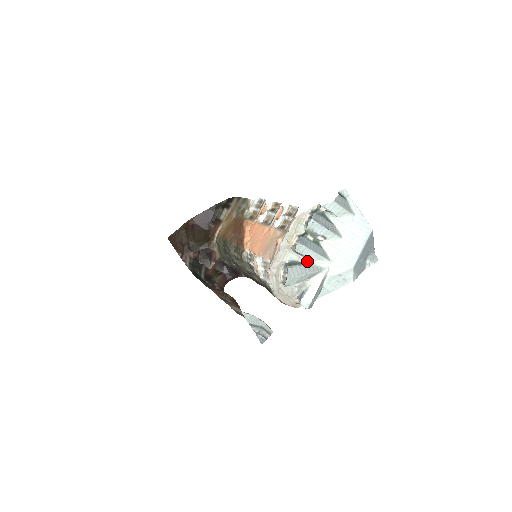
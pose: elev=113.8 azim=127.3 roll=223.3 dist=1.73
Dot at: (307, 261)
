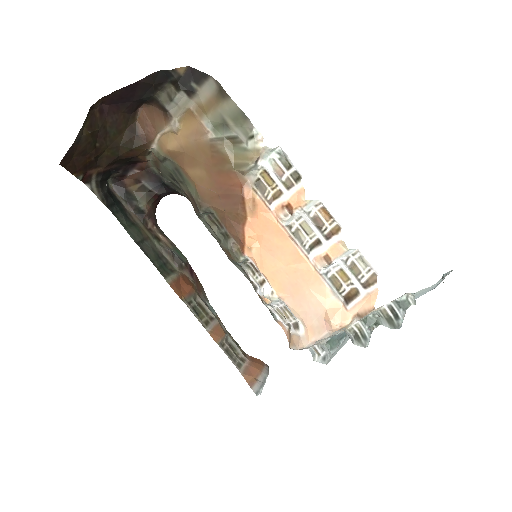
Dot at: occluded
